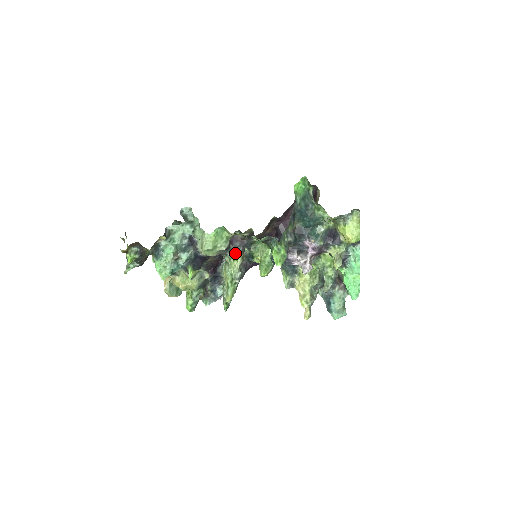
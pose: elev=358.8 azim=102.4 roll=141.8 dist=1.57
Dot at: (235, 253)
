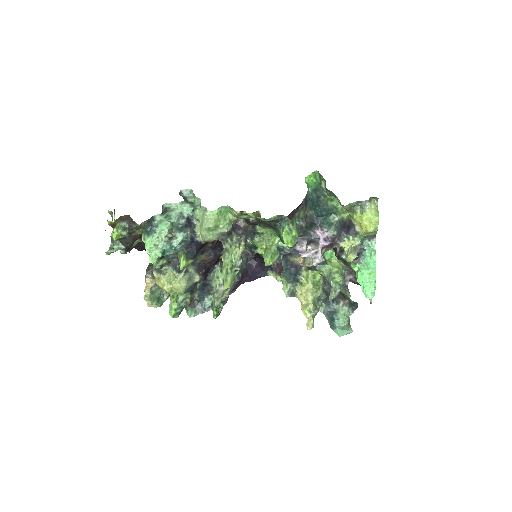
Dot at: (237, 240)
